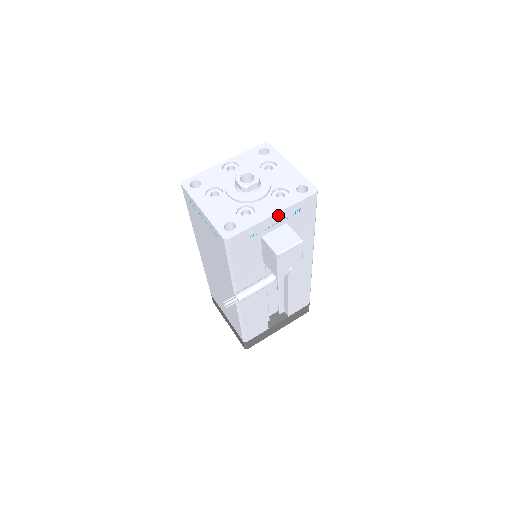
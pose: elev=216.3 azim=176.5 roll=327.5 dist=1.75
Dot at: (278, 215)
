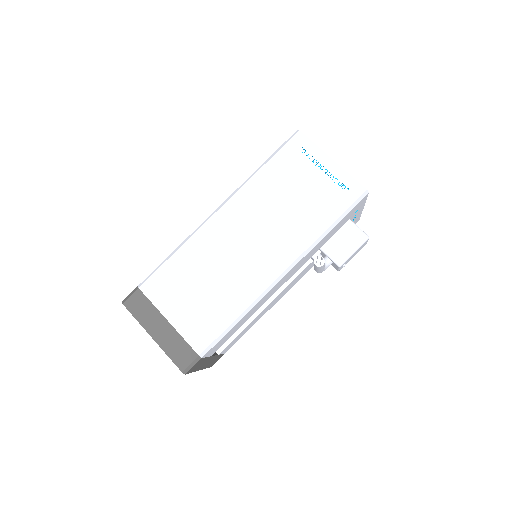
Dot at: (360, 211)
